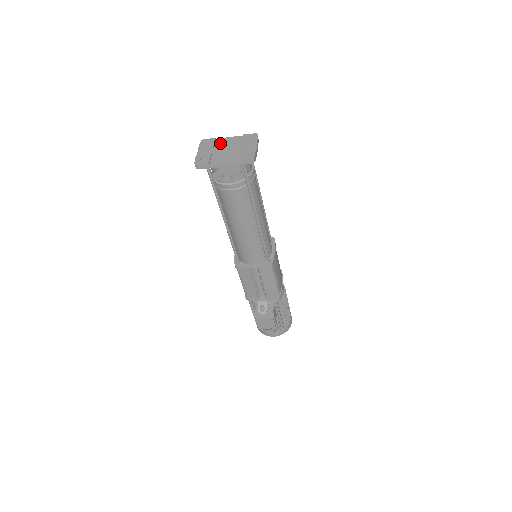
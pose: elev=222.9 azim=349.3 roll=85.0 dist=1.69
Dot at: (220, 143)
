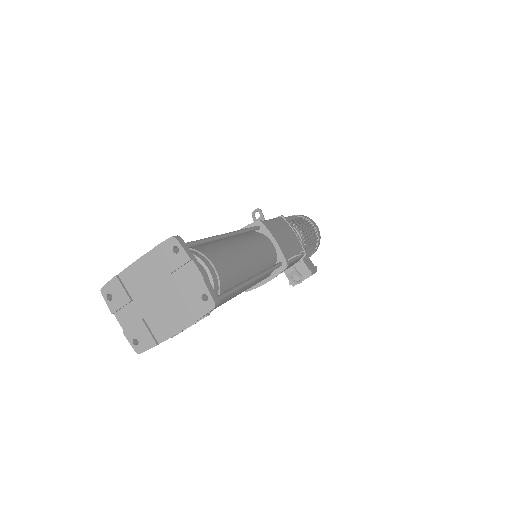
Dot at: (133, 284)
